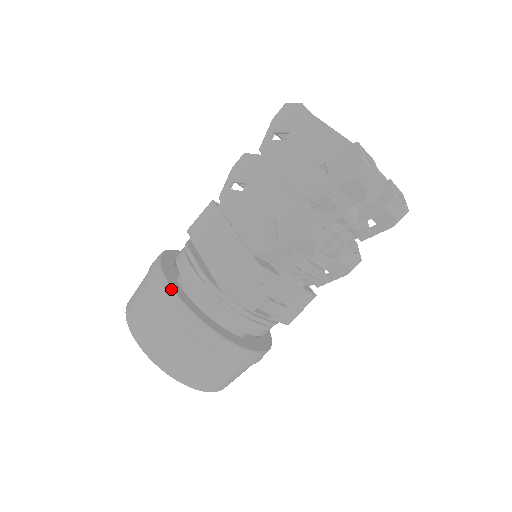
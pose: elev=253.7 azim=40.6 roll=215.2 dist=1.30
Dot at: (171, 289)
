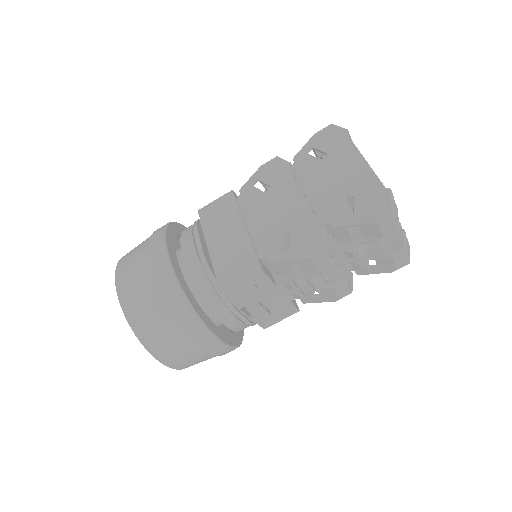
Dot at: (170, 264)
